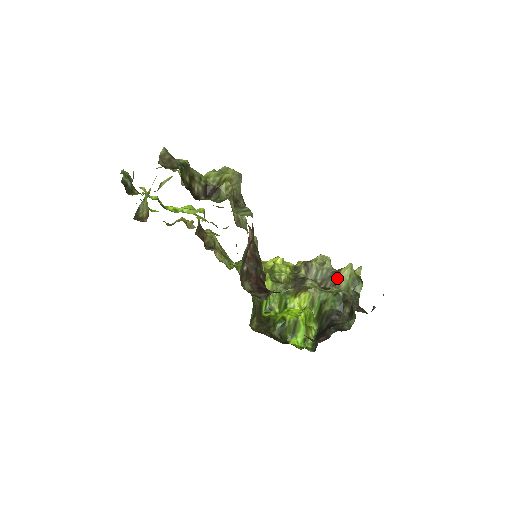
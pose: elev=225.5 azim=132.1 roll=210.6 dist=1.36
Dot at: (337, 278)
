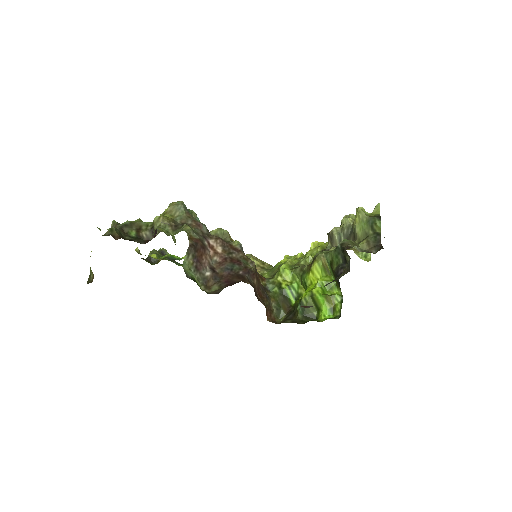
Dot at: (354, 230)
